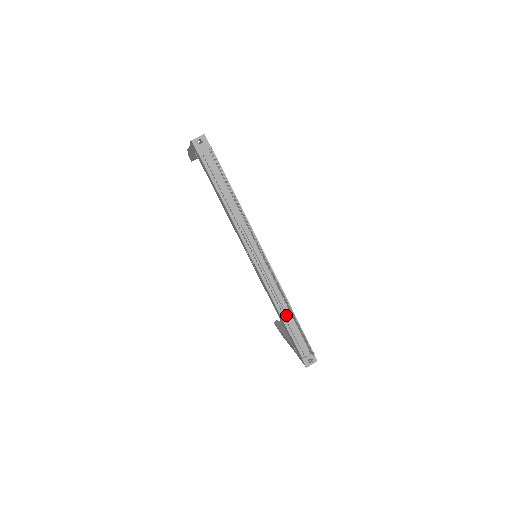
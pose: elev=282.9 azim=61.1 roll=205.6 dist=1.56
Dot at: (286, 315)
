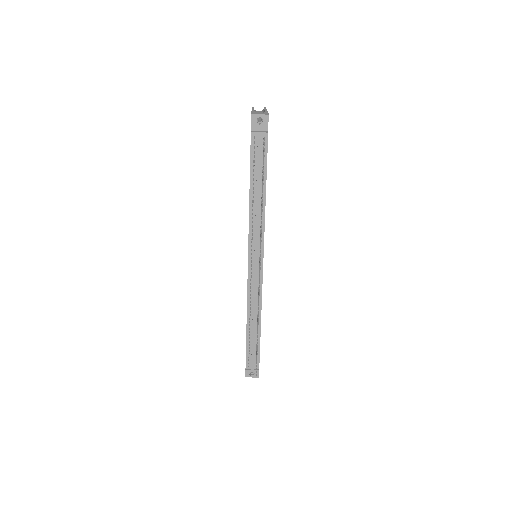
Dot at: (252, 326)
